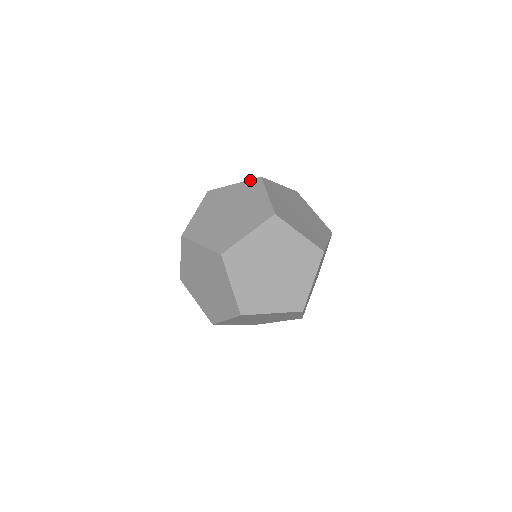
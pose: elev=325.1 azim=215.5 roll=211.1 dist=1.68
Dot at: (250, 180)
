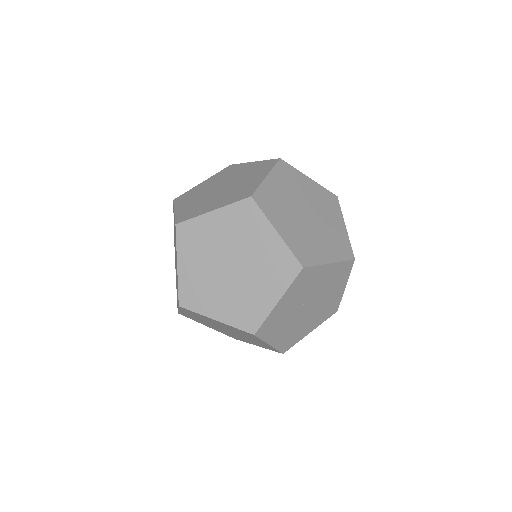
Dot at: (268, 160)
